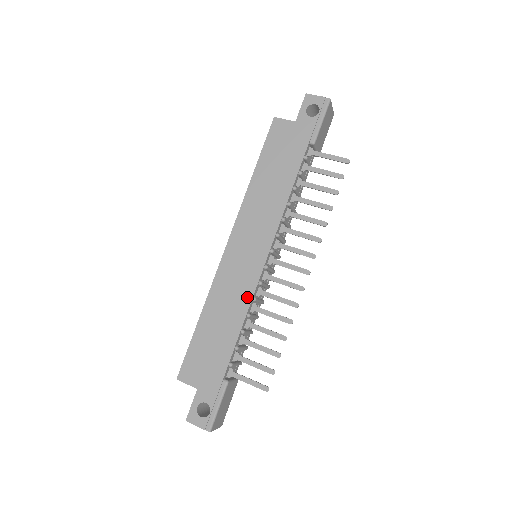
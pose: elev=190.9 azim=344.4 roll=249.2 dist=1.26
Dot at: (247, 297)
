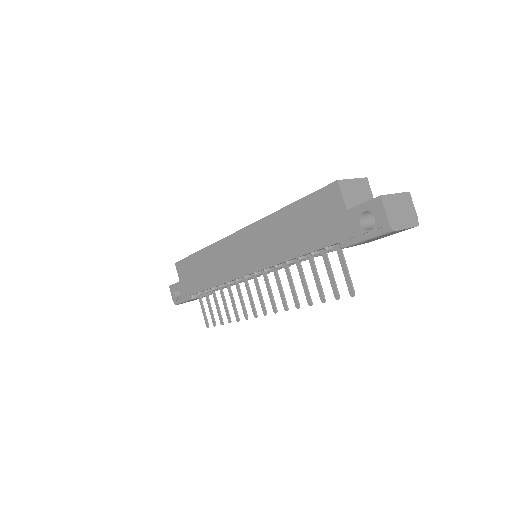
Dot at: (224, 278)
